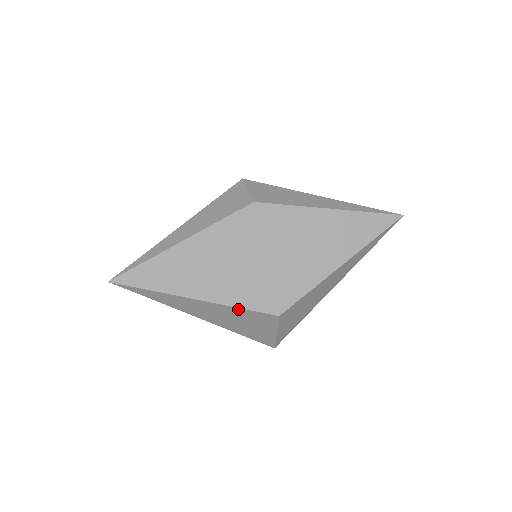
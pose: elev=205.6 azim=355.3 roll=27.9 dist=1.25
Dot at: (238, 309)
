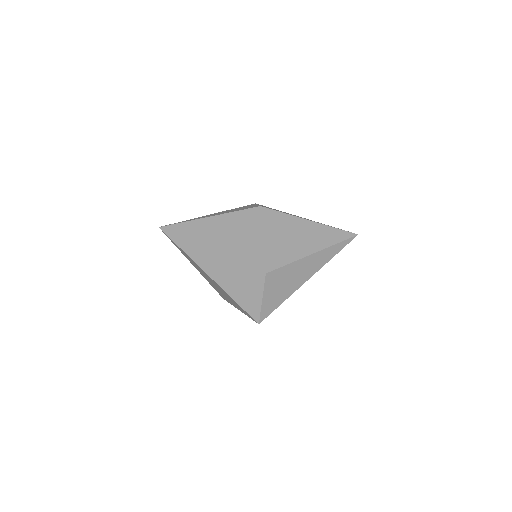
Dot at: (238, 264)
